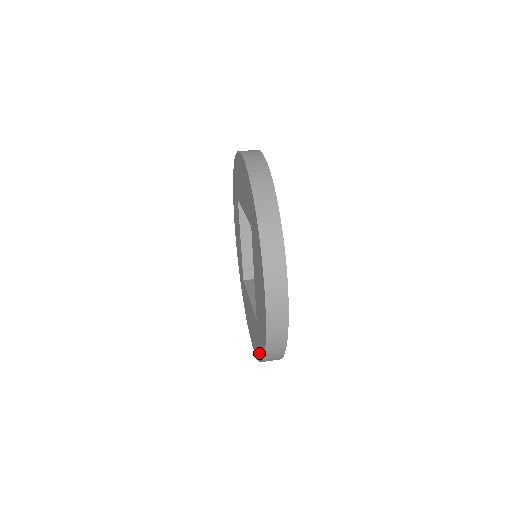
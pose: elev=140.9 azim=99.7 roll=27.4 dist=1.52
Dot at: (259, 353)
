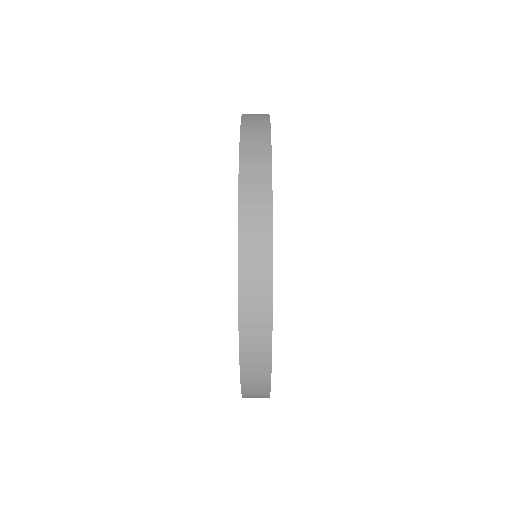
Dot at: occluded
